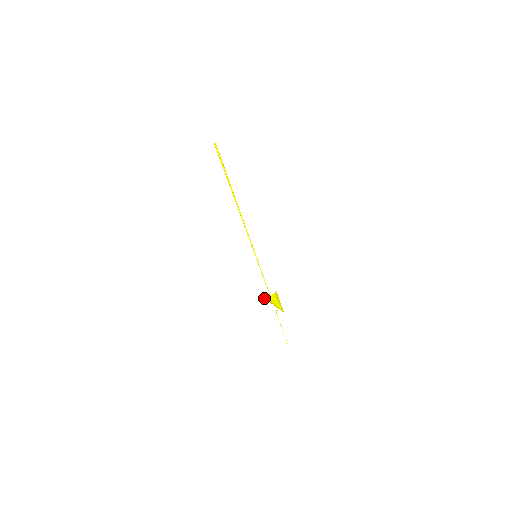
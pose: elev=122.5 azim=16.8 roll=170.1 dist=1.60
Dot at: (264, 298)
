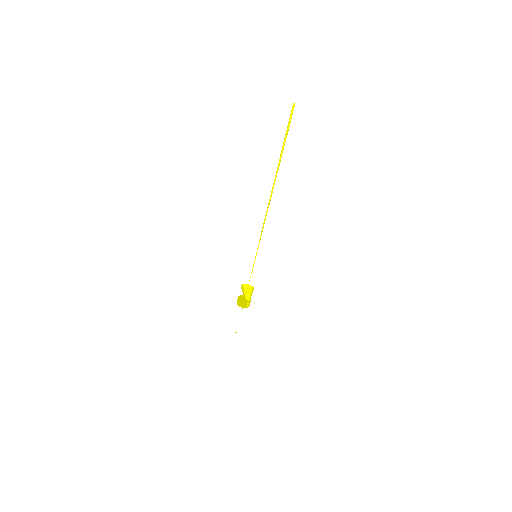
Dot at: (247, 287)
